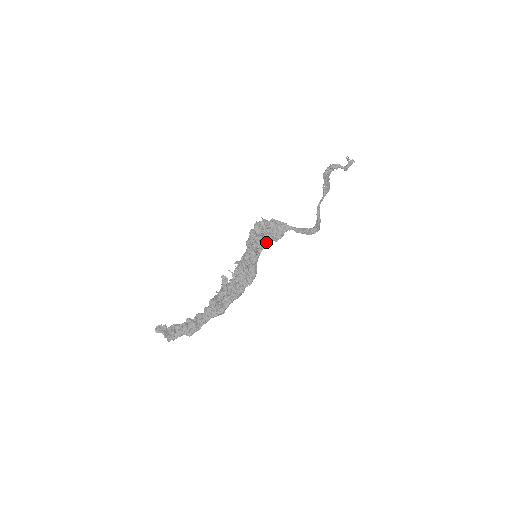
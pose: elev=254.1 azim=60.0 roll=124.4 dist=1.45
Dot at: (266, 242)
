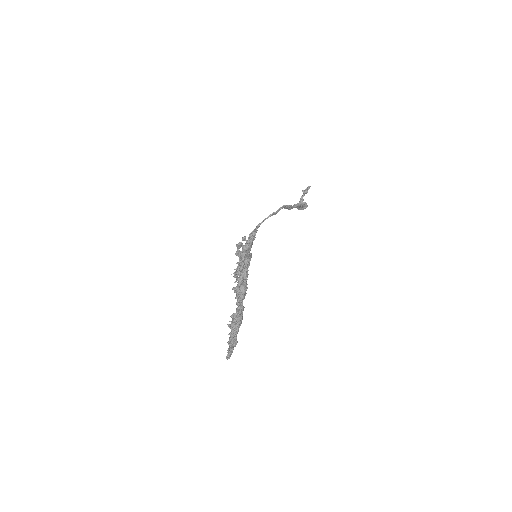
Dot at: (247, 244)
